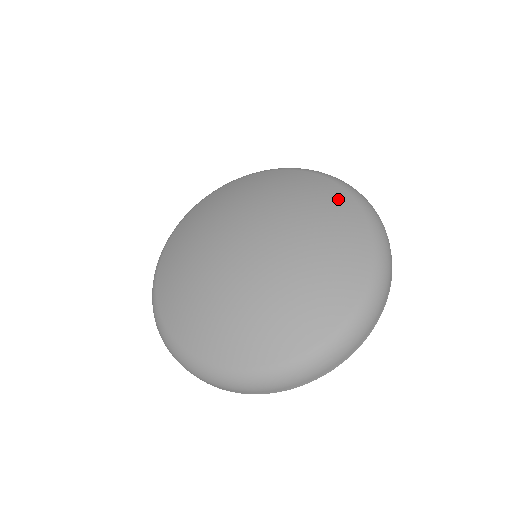
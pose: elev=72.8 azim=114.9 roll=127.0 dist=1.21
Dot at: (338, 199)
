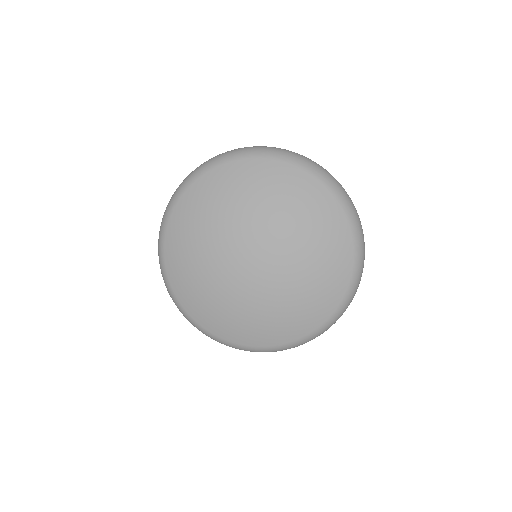
Dot at: (293, 180)
